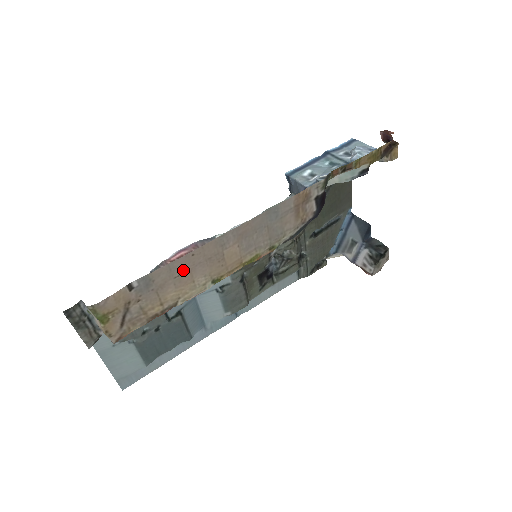
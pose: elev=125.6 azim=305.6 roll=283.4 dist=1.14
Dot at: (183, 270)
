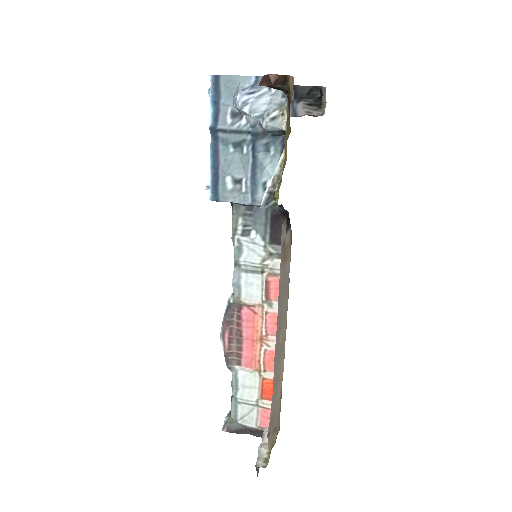
Dot at: (276, 388)
